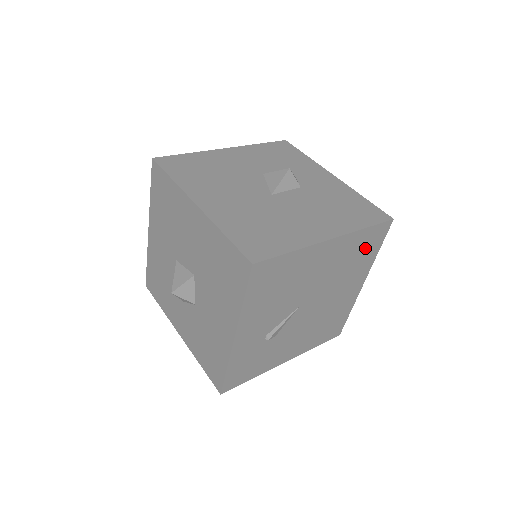
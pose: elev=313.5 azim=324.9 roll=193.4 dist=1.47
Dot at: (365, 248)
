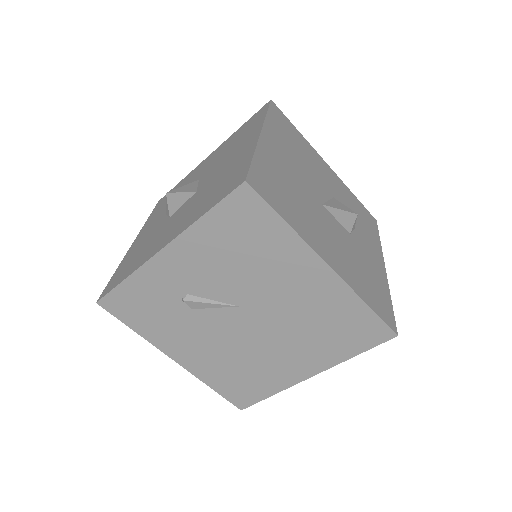
Dot at: (347, 331)
